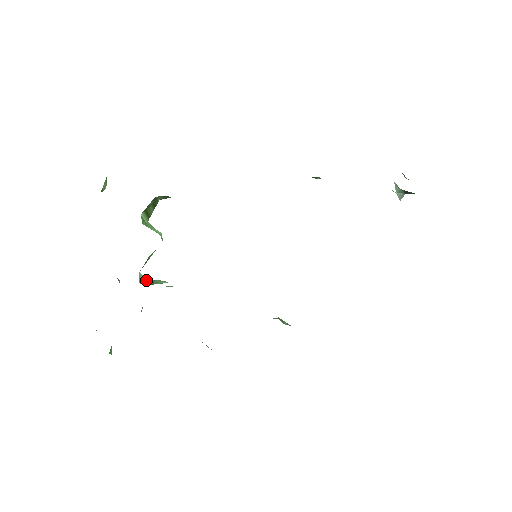
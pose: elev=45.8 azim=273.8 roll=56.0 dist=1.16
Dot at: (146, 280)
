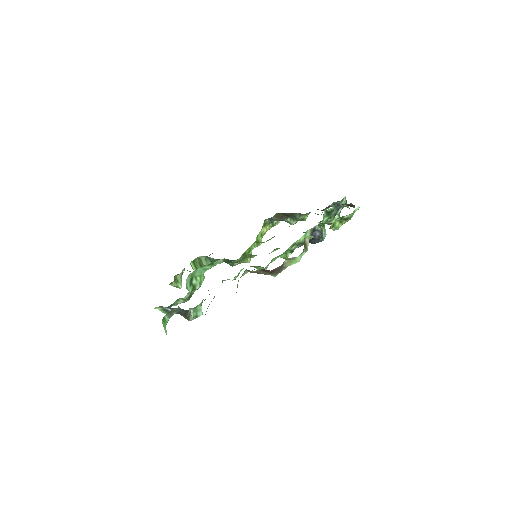
Dot at: occluded
